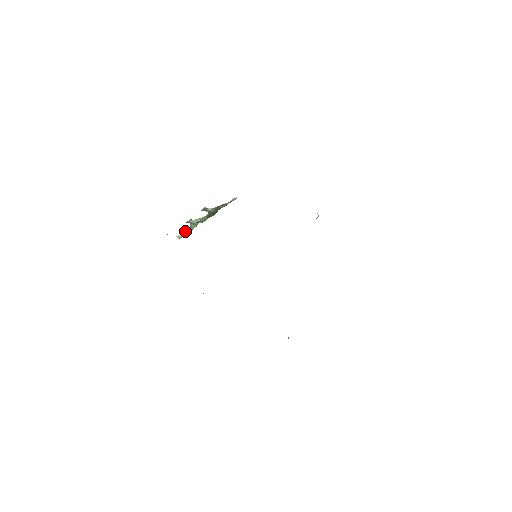
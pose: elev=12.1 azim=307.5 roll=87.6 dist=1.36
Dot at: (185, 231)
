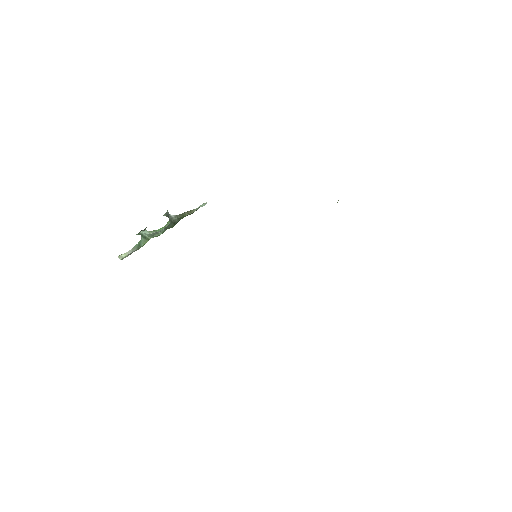
Dot at: occluded
